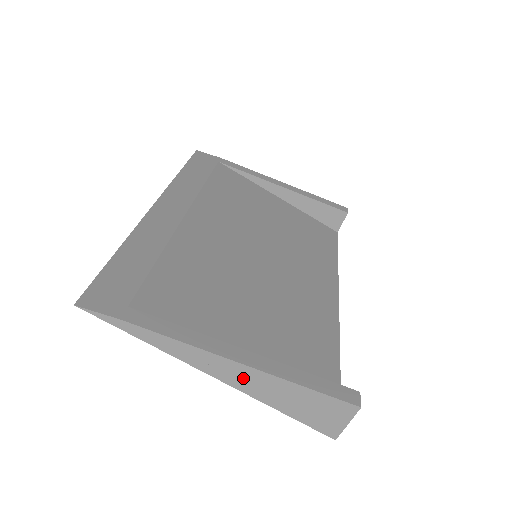
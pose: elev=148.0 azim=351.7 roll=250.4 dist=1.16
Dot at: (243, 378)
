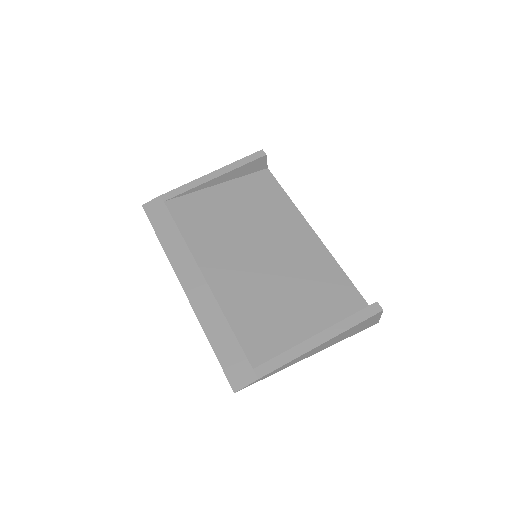
Dot at: (325, 345)
